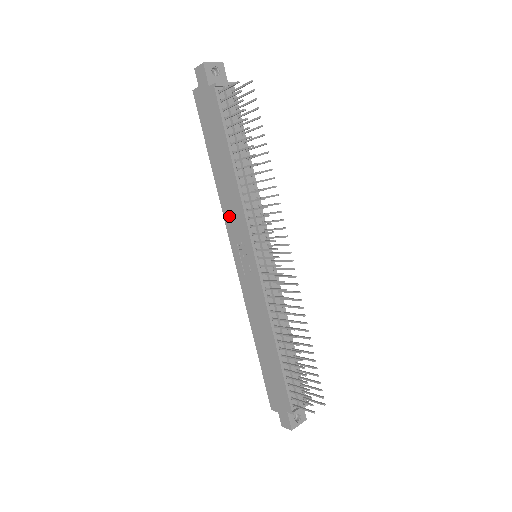
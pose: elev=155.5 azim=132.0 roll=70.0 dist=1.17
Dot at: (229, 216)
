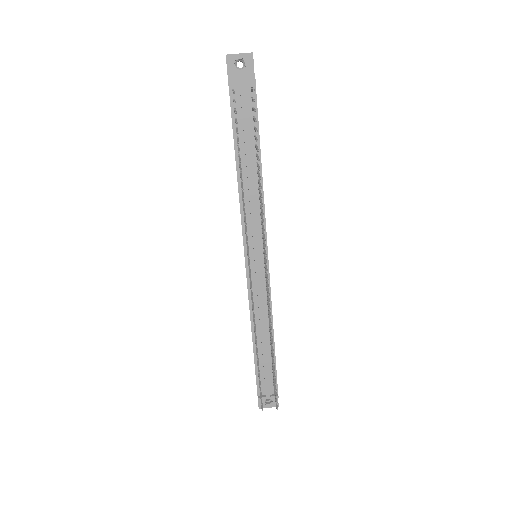
Dot at: occluded
